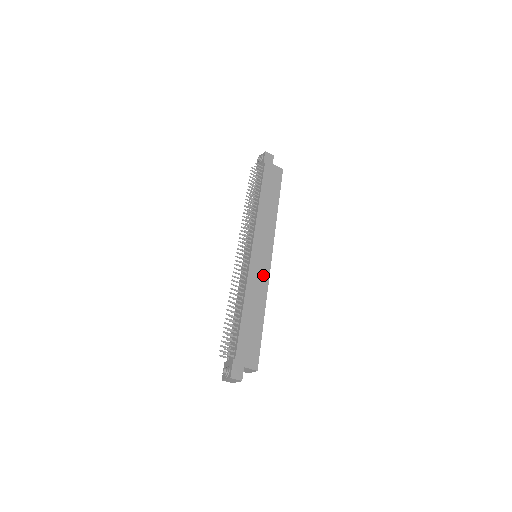
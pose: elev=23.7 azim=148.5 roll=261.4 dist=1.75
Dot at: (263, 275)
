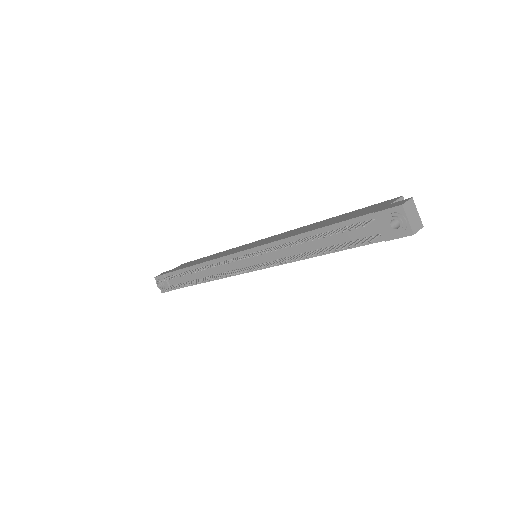
Dot at: (278, 236)
